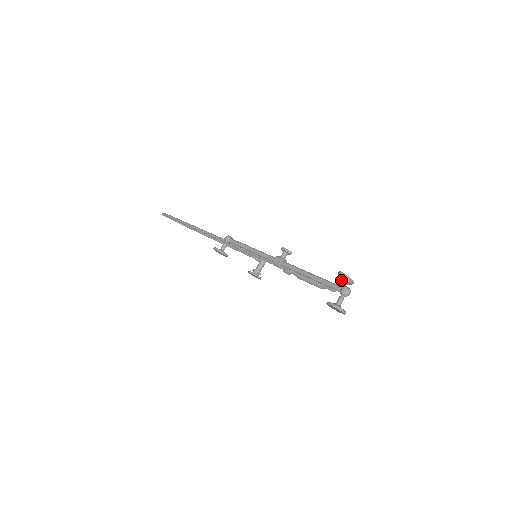
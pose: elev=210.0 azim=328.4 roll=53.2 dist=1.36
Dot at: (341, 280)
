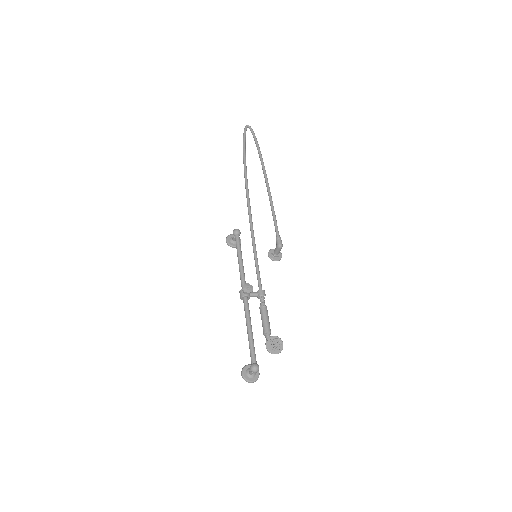
Dot at: (268, 346)
